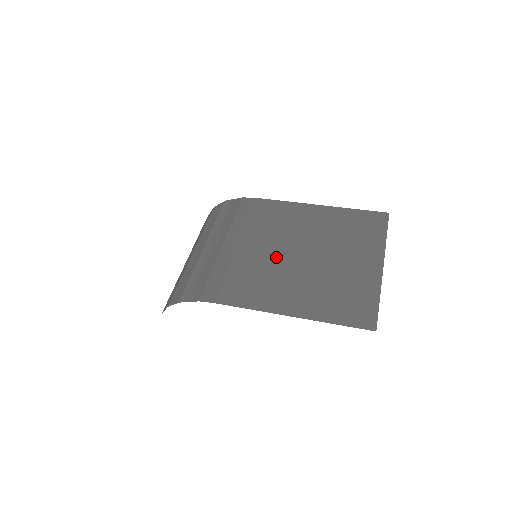
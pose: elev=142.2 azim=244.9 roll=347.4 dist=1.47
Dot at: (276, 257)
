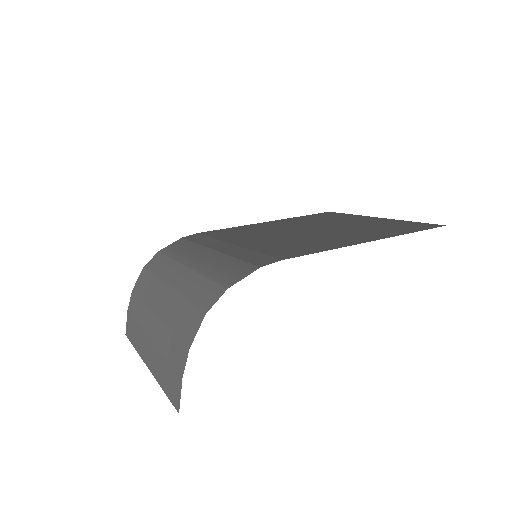
Dot at: (287, 236)
